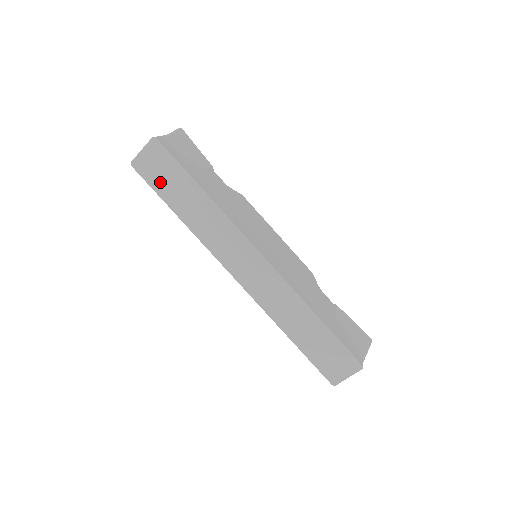
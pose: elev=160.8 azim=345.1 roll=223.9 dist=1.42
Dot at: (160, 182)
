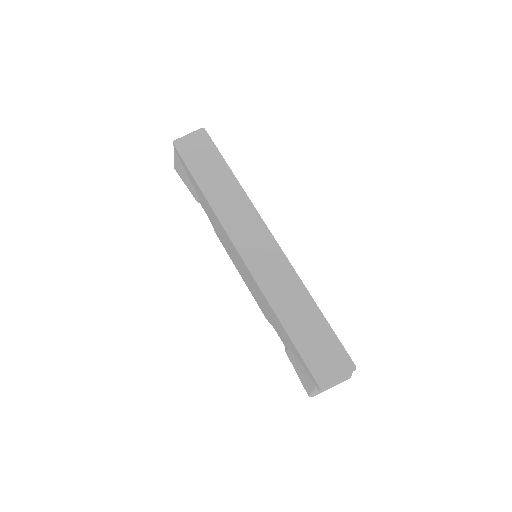
Dot at: (195, 160)
